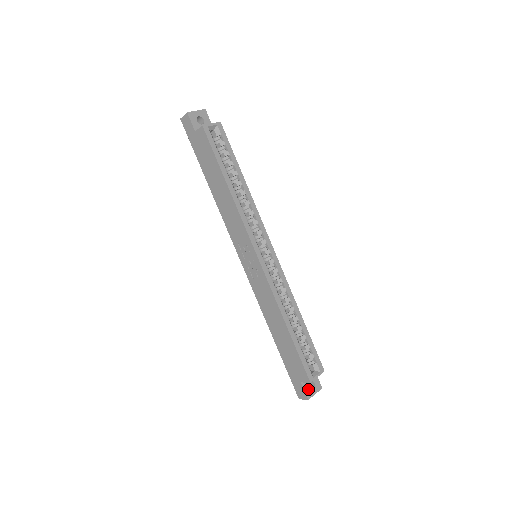
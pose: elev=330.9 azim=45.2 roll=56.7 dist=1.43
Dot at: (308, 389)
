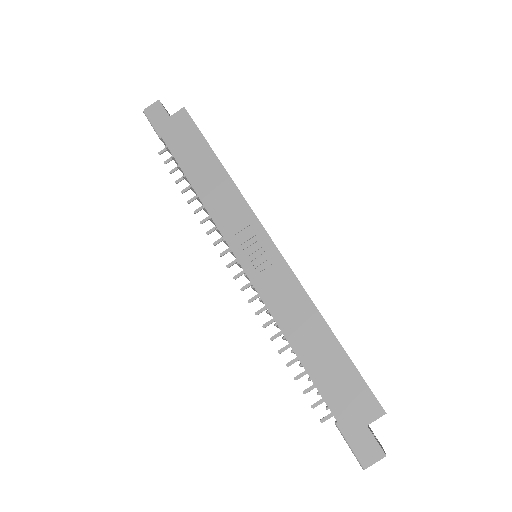
Dot at: occluded
